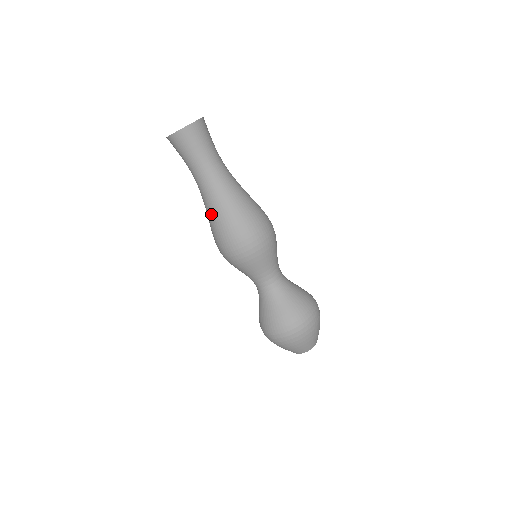
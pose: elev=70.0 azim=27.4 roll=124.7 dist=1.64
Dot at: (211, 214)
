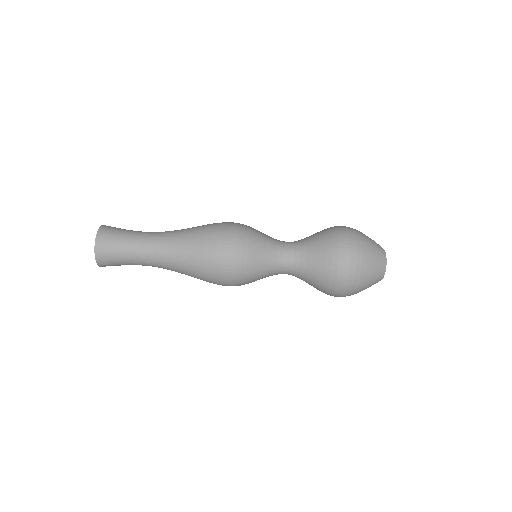
Dot at: occluded
